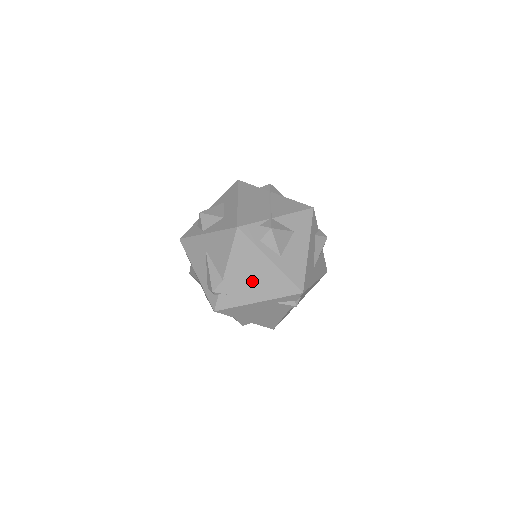
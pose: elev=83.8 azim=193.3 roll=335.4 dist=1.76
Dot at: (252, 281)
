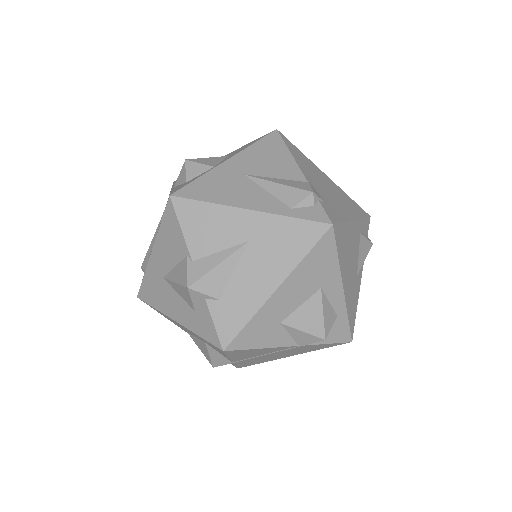
Dot at: (331, 192)
